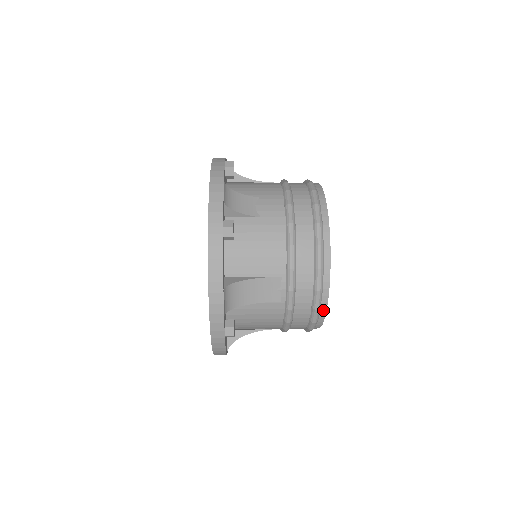
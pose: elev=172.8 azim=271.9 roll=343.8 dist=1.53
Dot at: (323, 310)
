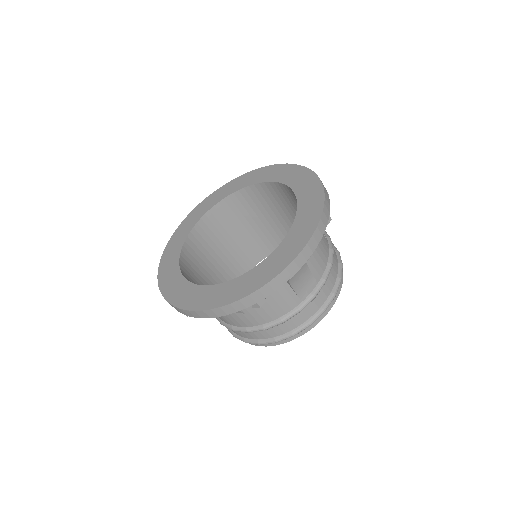
Dot at: (342, 273)
